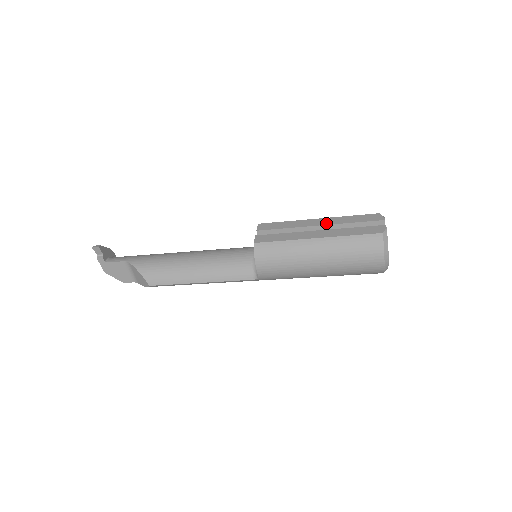
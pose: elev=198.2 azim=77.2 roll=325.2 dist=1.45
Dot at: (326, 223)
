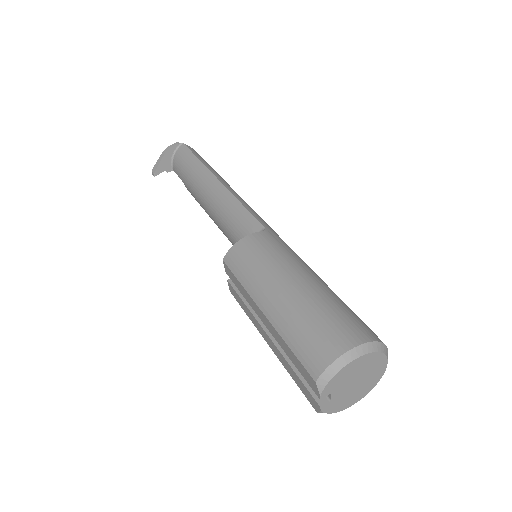
Dot at: (270, 332)
